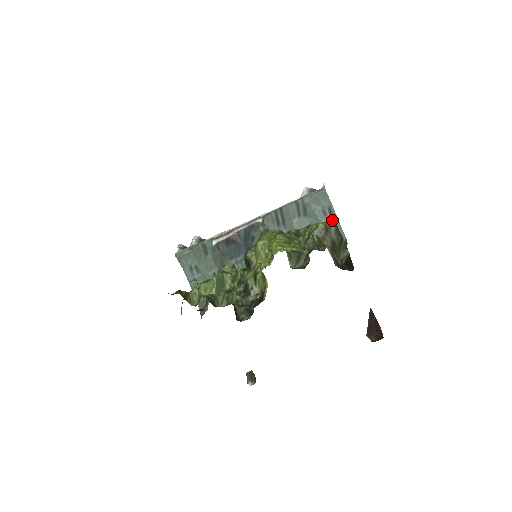
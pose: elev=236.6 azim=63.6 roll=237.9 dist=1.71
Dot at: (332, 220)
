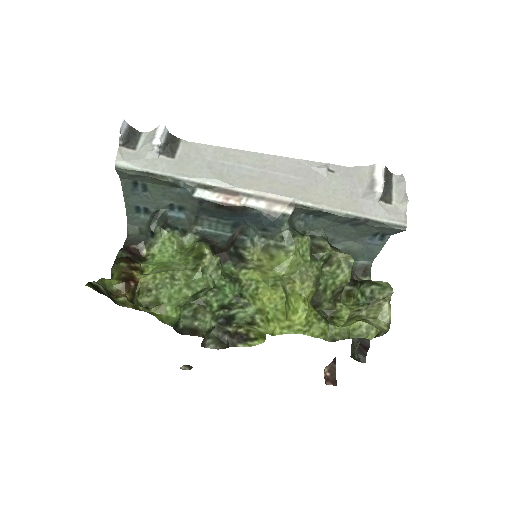
Dot at: (387, 320)
